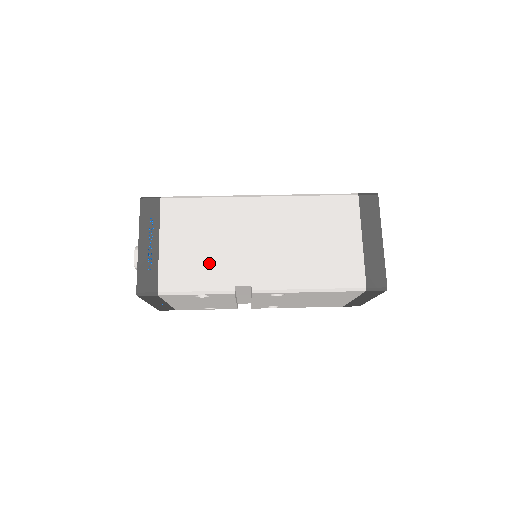
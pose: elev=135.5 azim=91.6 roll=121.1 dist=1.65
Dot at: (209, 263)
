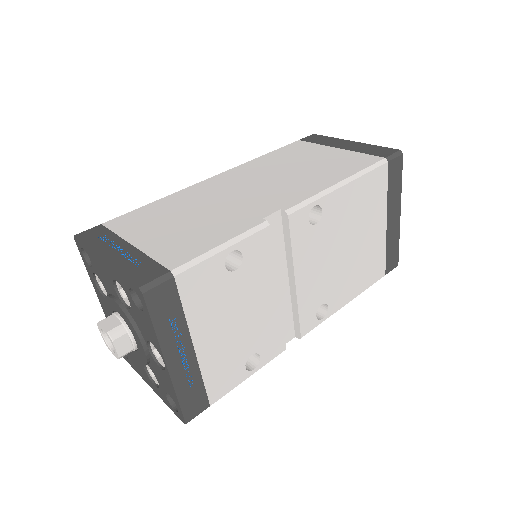
Dot at: (212, 223)
